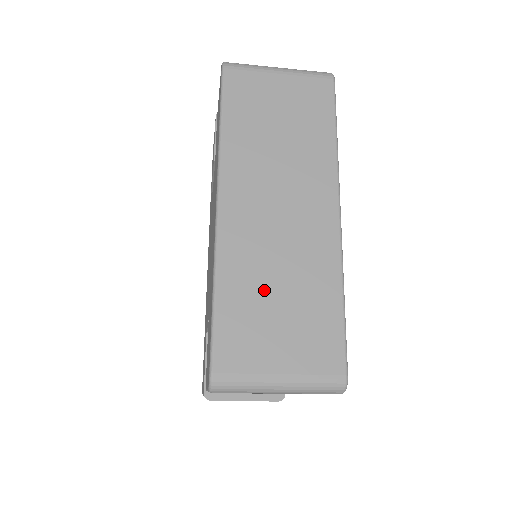
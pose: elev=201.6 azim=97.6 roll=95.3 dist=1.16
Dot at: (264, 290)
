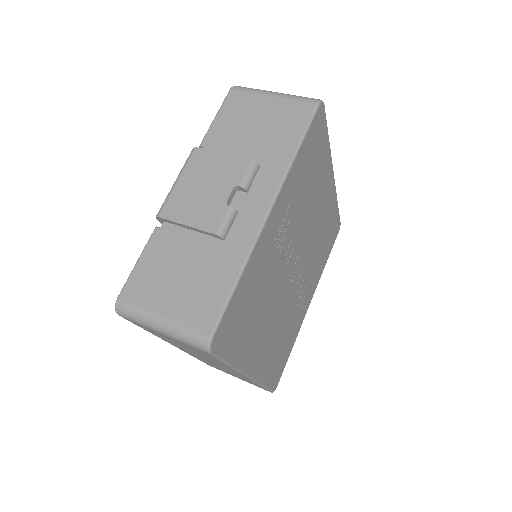
Dot at: occluded
